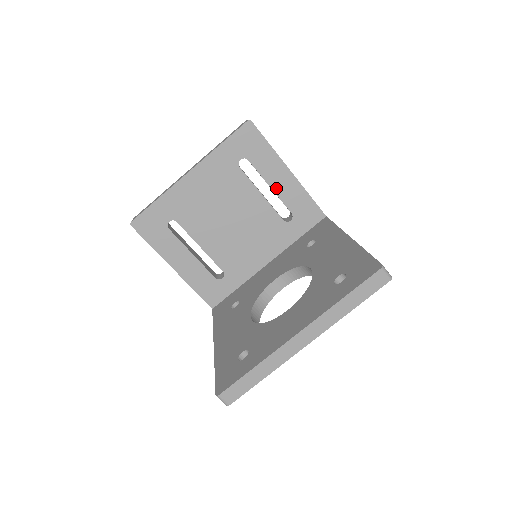
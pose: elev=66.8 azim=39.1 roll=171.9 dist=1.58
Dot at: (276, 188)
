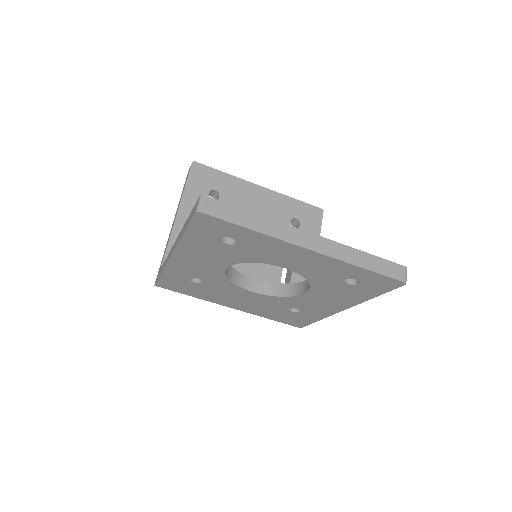
Dot at: occluded
